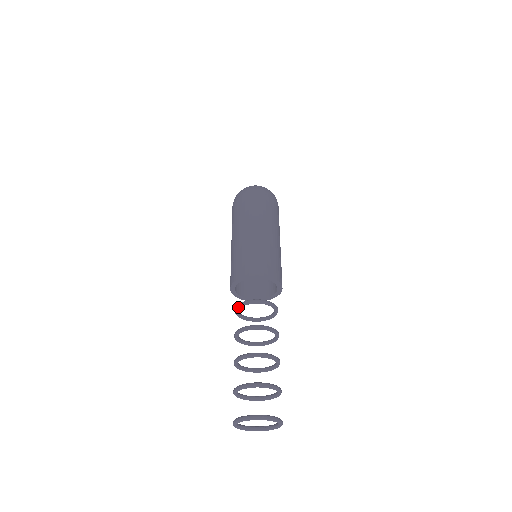
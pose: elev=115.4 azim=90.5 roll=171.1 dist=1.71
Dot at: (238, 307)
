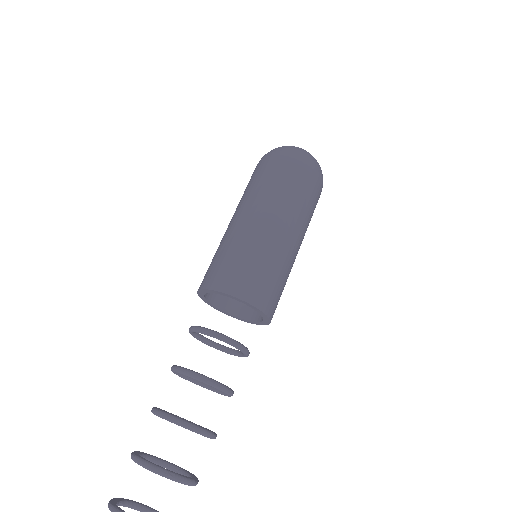
Dot at: (192, 330)
